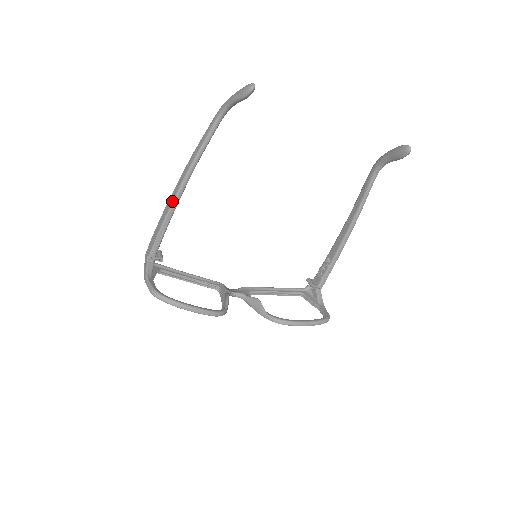
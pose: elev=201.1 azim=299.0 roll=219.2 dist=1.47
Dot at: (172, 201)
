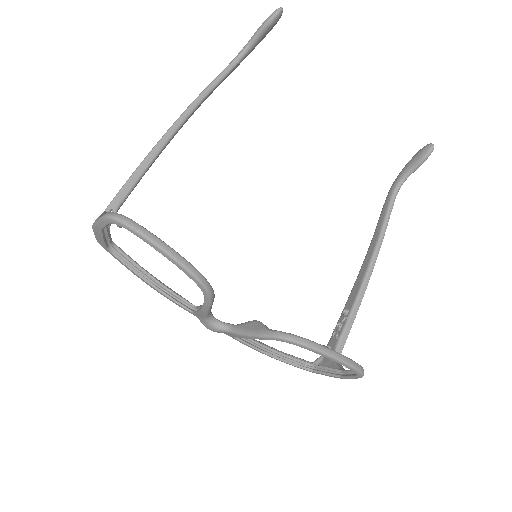
Dot at: (162, 137)
